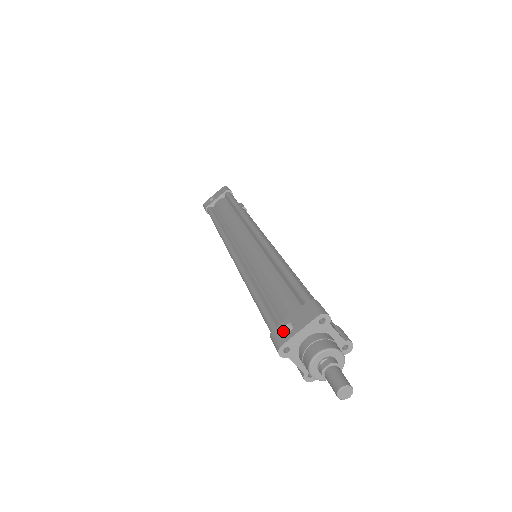
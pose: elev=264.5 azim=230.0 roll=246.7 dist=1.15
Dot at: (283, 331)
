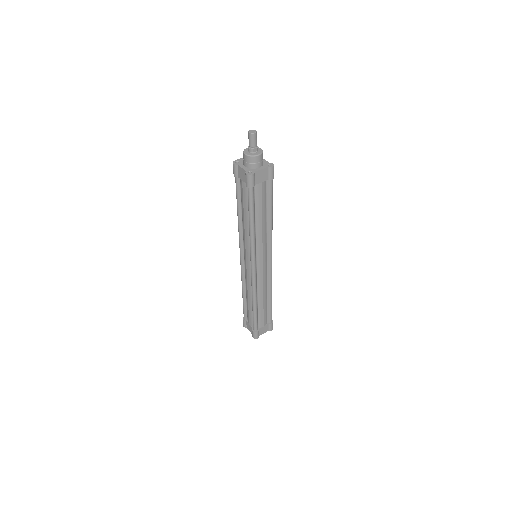
Dot at: occluded
